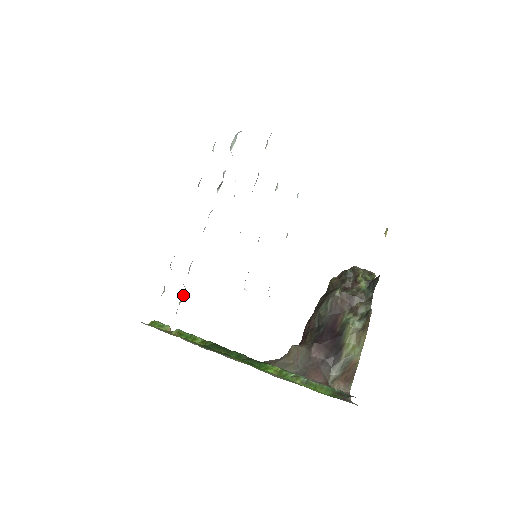
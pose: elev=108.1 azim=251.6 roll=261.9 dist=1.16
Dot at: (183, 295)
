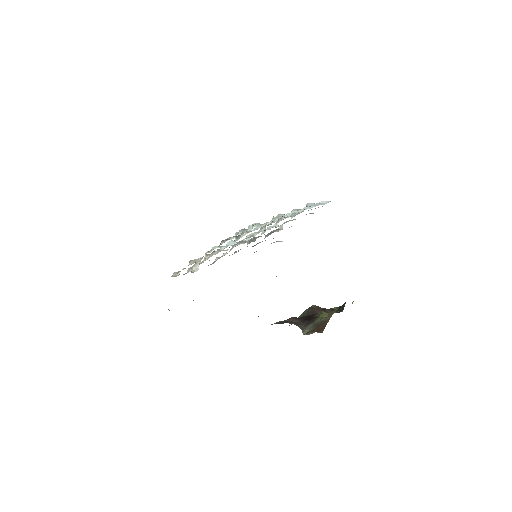
Dot at: (196, 267)
